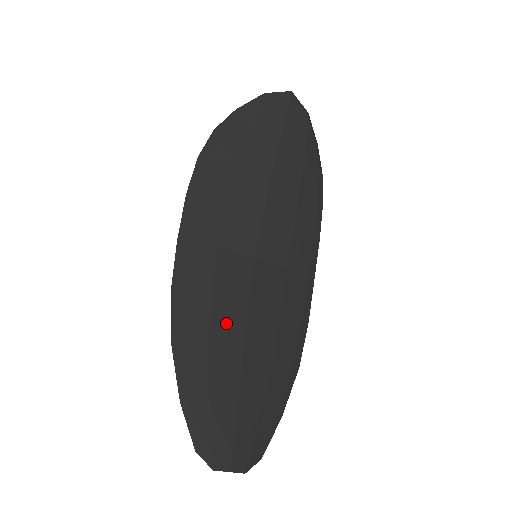
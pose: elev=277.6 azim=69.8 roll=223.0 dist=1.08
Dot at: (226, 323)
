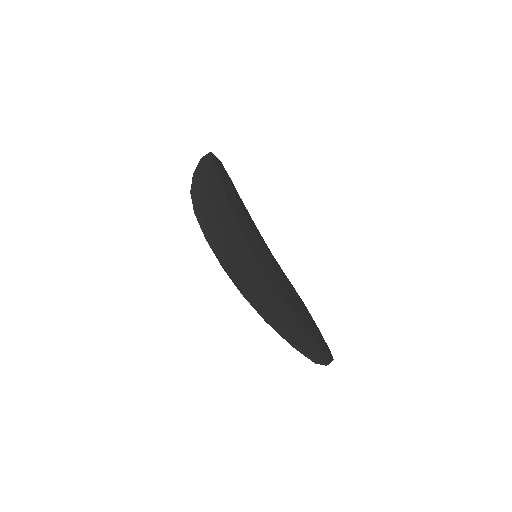
Dot at: (274, 298)
